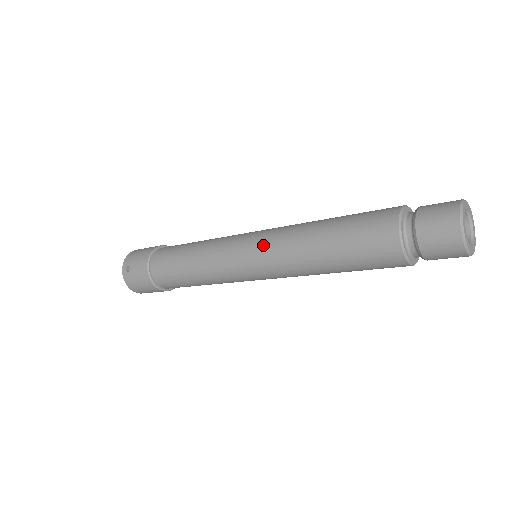
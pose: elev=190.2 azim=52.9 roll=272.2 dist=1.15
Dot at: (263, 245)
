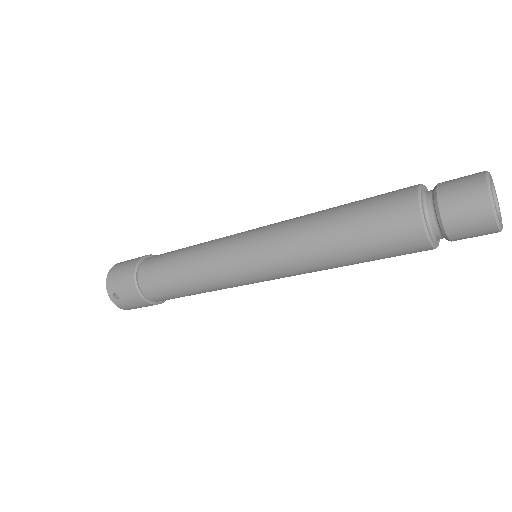
Dot at: (267, 257)
